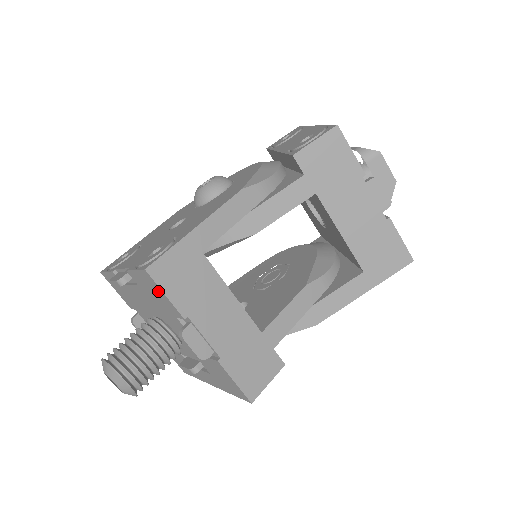
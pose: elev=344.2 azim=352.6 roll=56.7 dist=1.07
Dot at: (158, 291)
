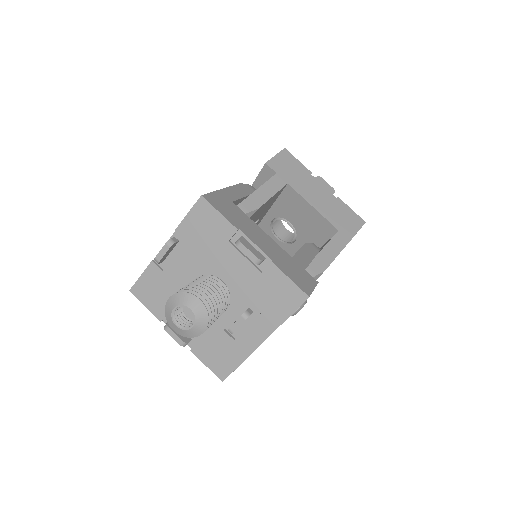
Dot at: (212, 217)
